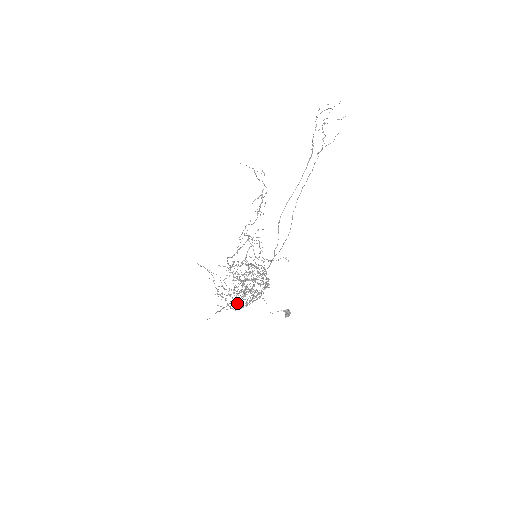
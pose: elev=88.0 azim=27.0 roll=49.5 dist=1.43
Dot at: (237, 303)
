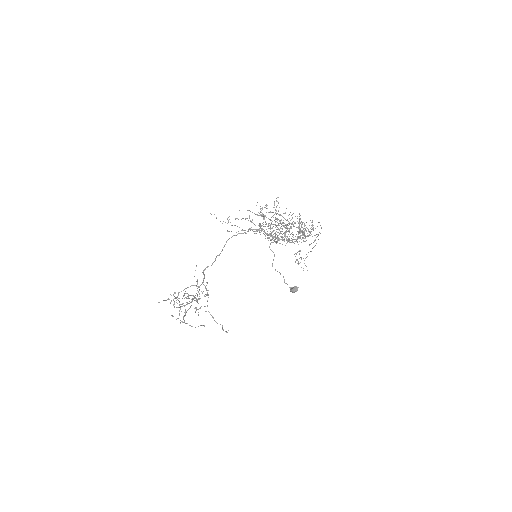
Dot at: (280, 223)
